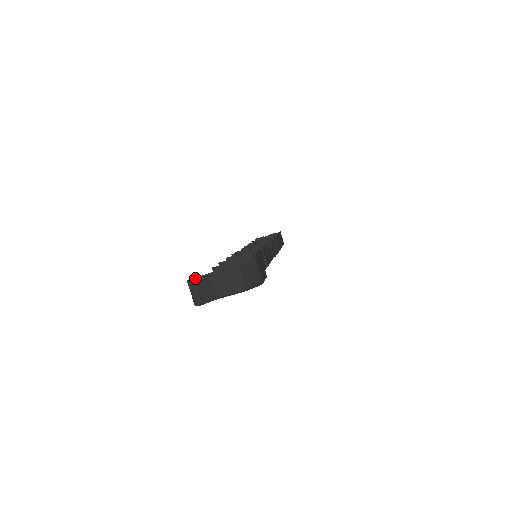
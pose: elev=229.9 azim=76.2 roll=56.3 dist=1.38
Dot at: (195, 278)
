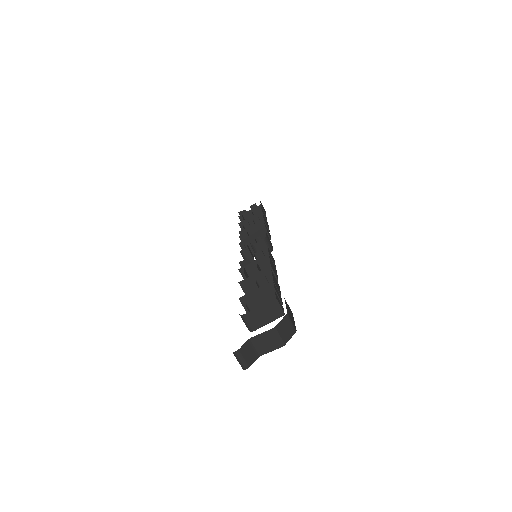
Dot at: (239, 349)
